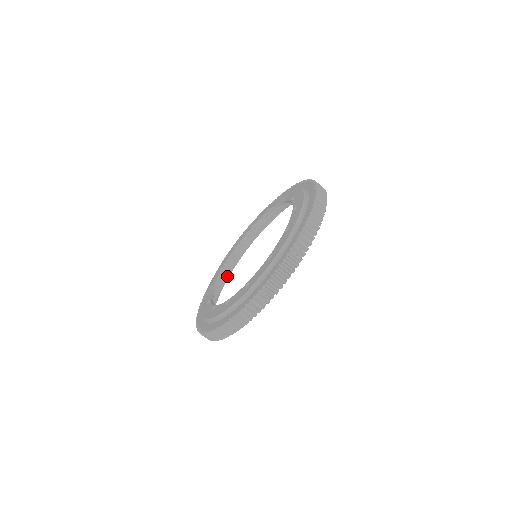
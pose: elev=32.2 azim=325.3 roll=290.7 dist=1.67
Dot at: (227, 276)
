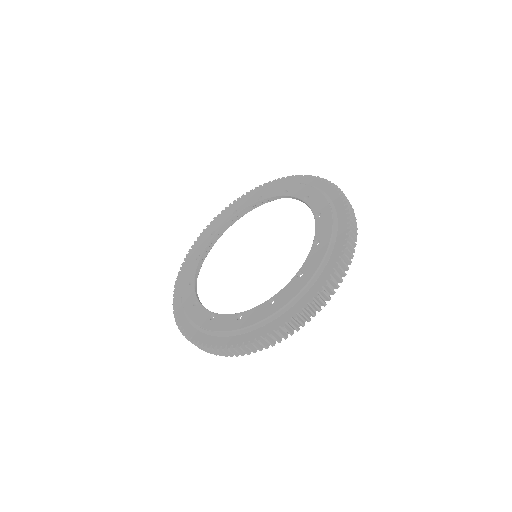
Dot at: occluded
